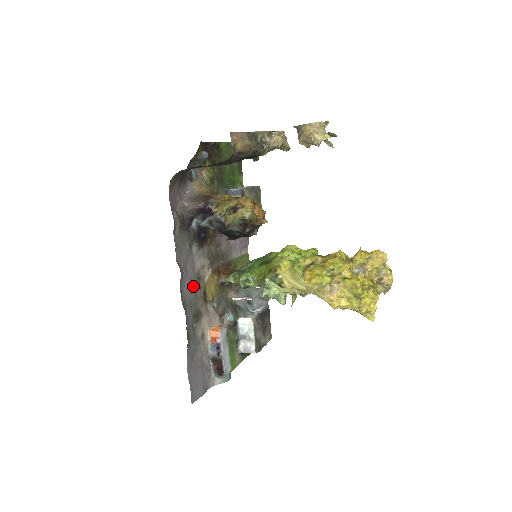
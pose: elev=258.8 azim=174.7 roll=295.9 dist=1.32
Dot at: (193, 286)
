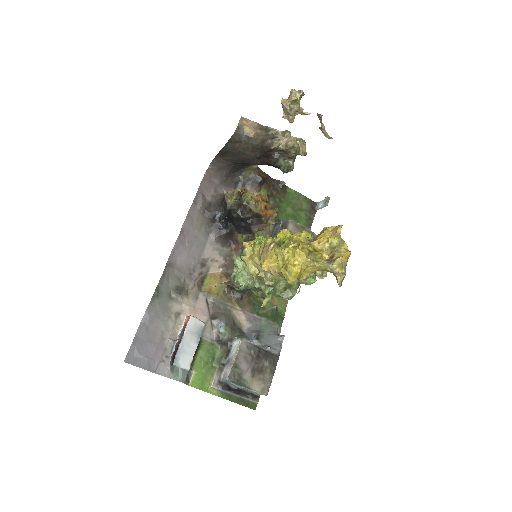
Dot at: (192, 264)
